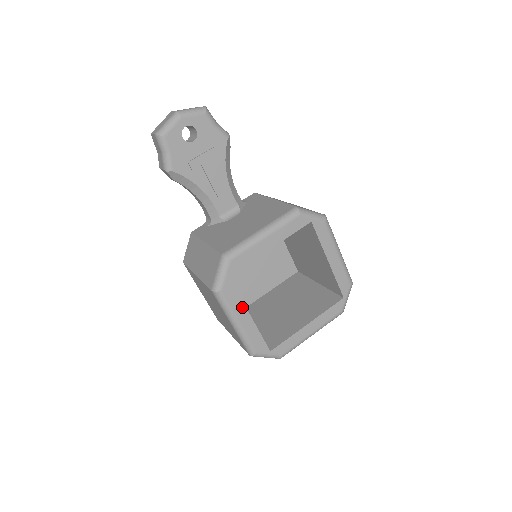
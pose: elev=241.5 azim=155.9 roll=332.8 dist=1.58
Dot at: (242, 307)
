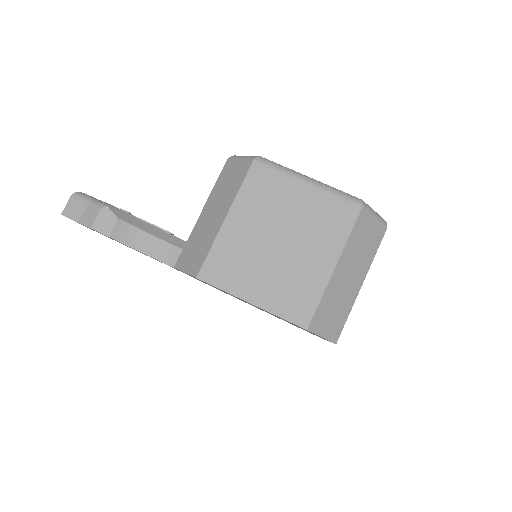
Dot at: occluded
